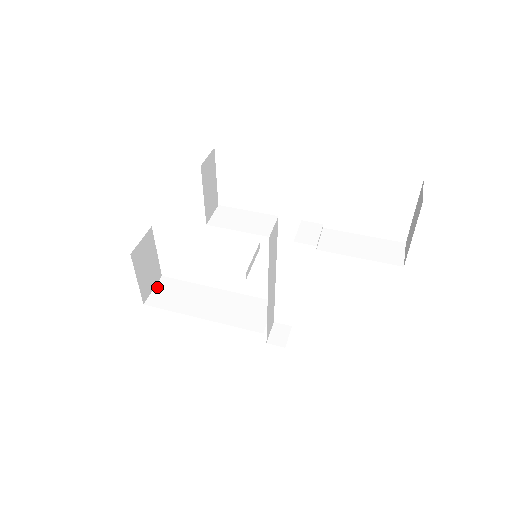
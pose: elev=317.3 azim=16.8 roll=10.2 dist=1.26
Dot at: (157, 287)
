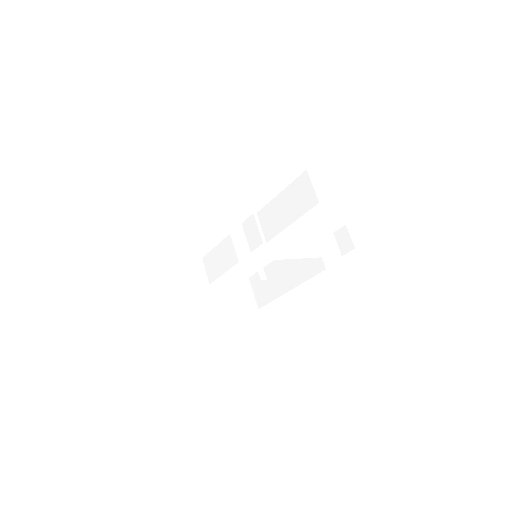
Dot at: (253, 289)
